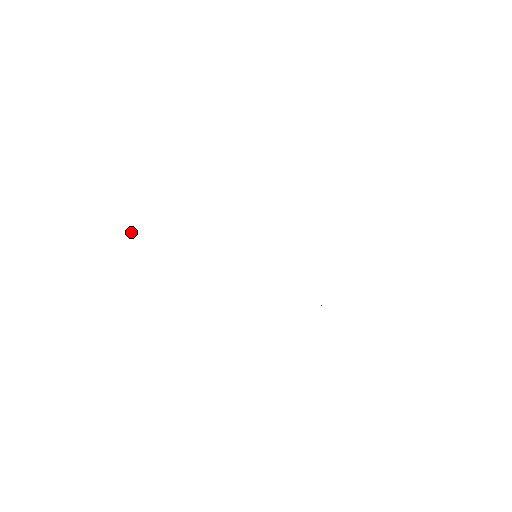
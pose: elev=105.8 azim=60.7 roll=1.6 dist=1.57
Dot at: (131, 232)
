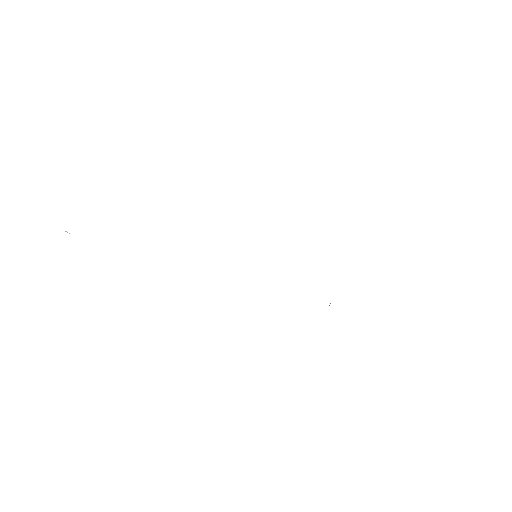
Dot at: (65, 231)
